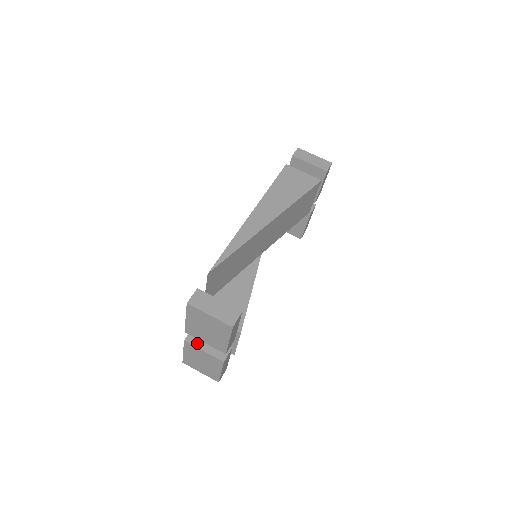
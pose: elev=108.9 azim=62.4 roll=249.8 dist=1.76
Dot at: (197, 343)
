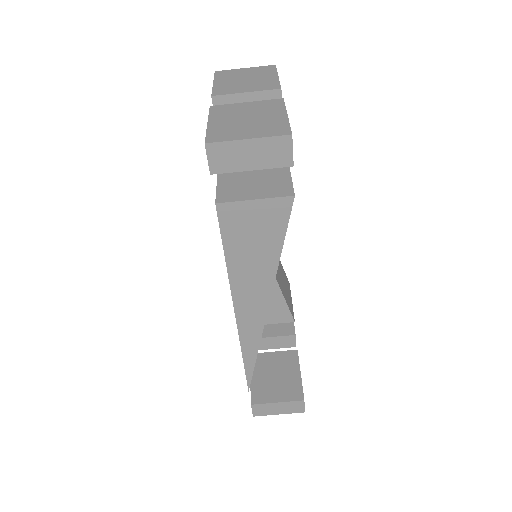
Dot at: (263, 347)
